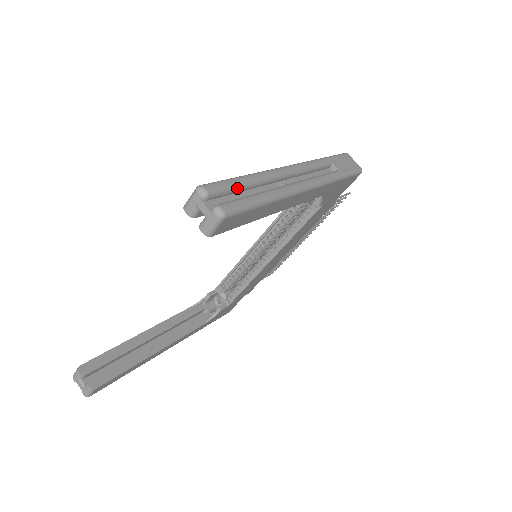
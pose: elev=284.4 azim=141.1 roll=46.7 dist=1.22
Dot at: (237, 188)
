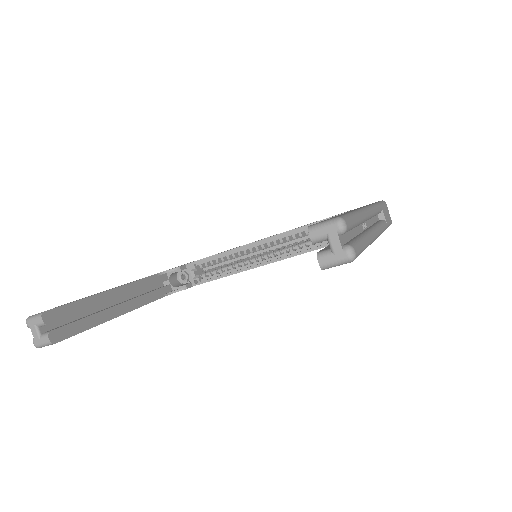
Dot at: (354, 227)
